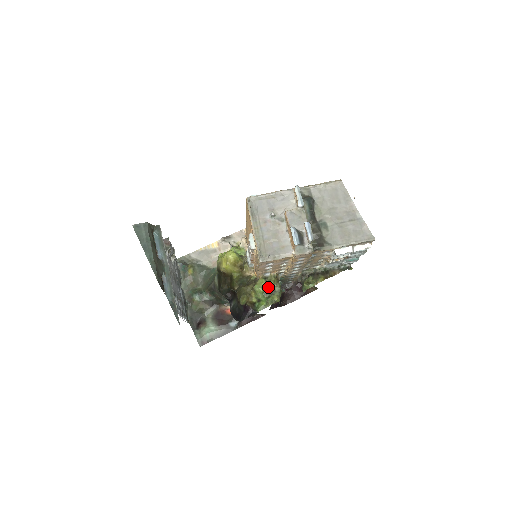
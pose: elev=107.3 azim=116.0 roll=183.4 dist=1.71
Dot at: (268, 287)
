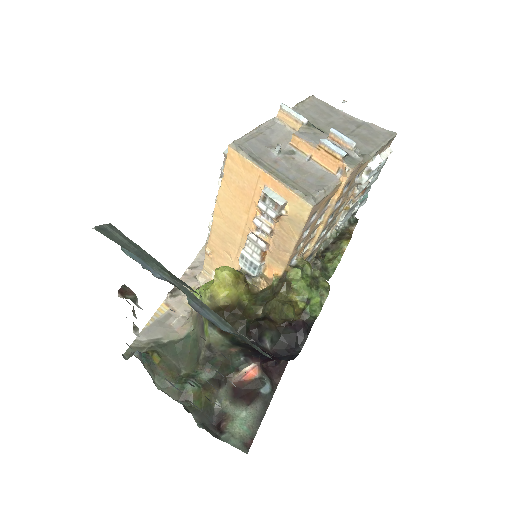
Dot at: (306, 276)
